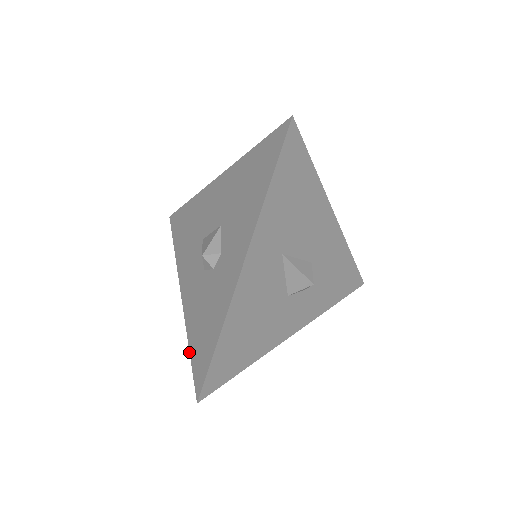
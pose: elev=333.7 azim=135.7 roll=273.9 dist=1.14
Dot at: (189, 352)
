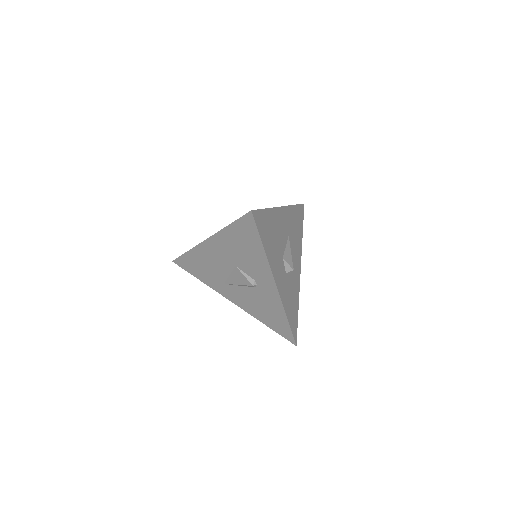
Dot at: occluded
